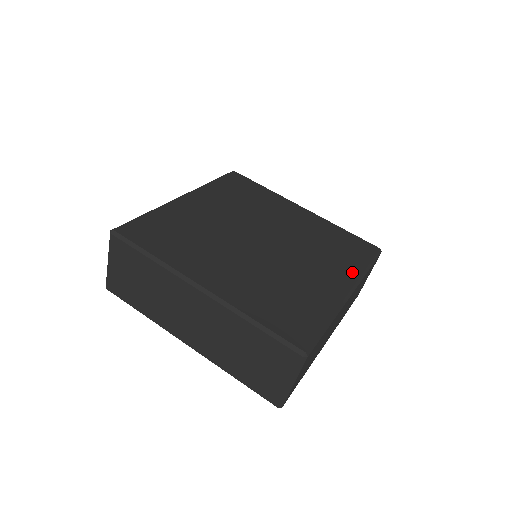
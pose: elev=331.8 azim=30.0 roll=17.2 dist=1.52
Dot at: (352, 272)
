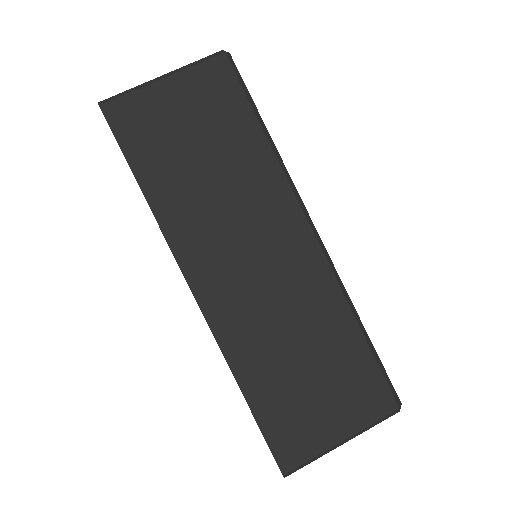
Dot at: occluded
